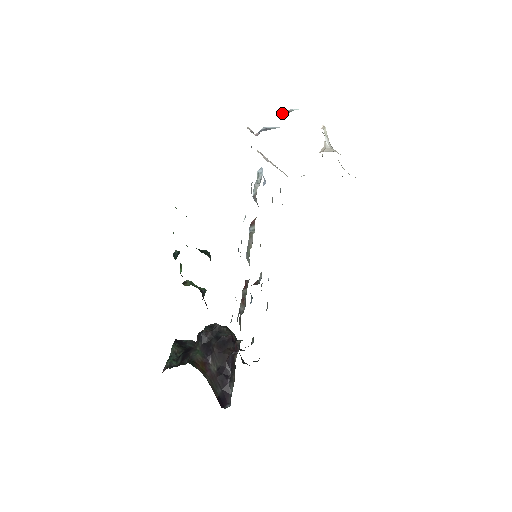
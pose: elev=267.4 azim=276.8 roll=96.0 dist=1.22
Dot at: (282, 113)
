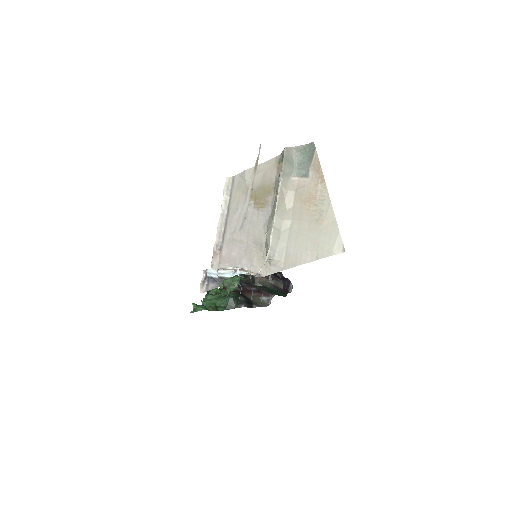
Dot at: occluded
